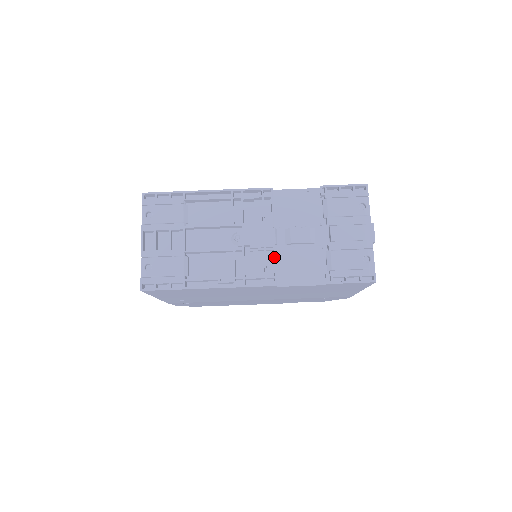
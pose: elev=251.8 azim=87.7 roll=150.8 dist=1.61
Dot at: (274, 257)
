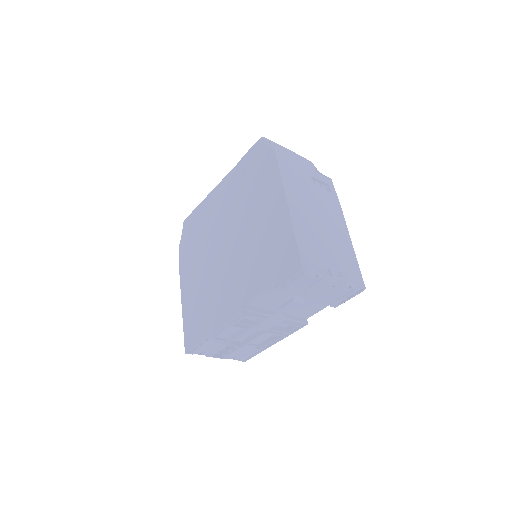
Dot at: occluded
